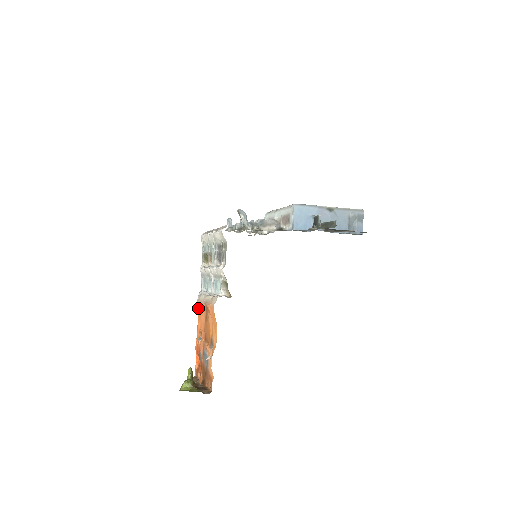
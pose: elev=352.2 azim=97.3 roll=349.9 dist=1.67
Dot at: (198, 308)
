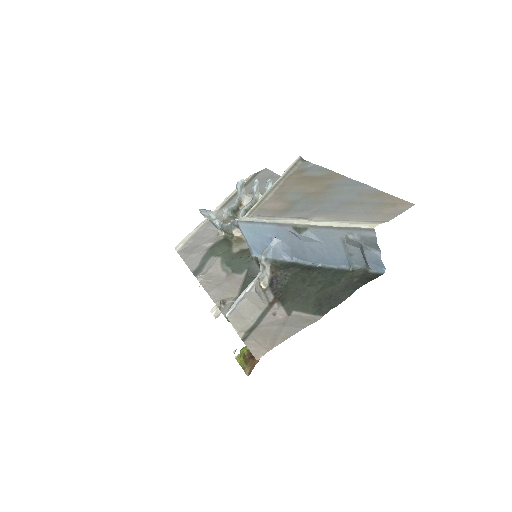
Dot at: occluded
